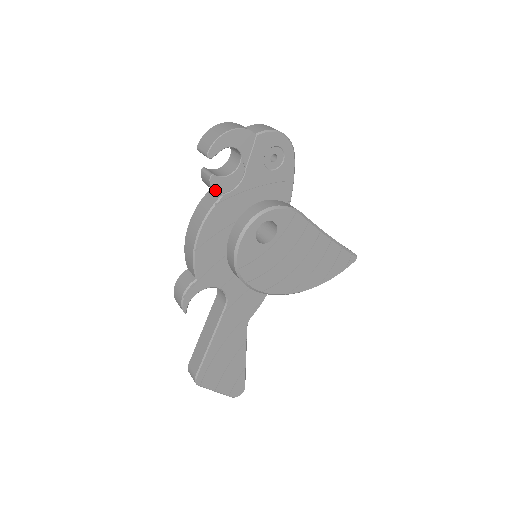
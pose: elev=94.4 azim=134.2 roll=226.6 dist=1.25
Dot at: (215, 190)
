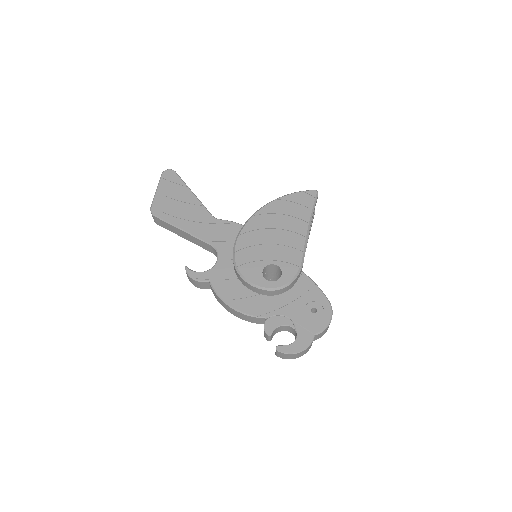
Dot at: occluded
